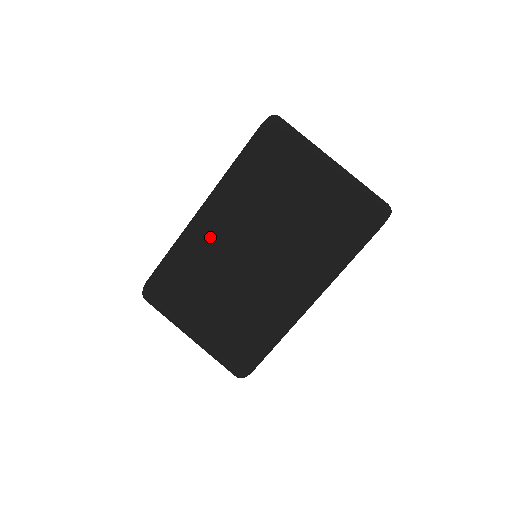
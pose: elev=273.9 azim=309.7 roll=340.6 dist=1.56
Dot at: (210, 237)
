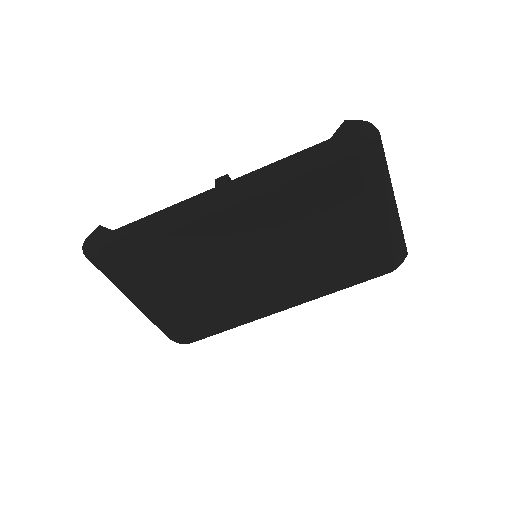
Dot at: (219, 232)
